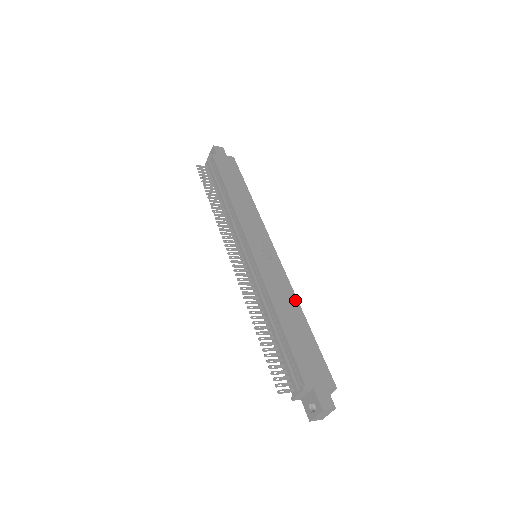
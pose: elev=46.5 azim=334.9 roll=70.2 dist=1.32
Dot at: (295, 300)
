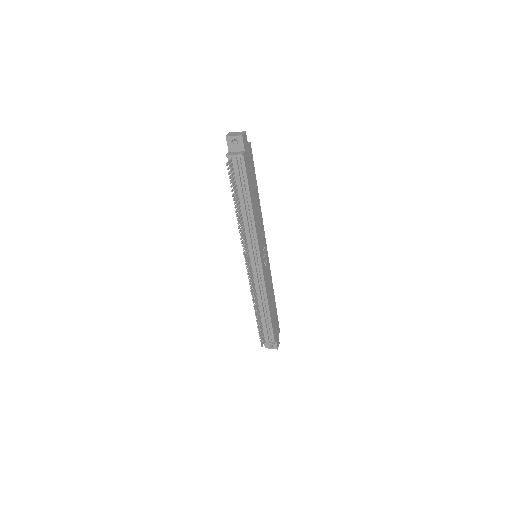
Dot at: (272, 287)
